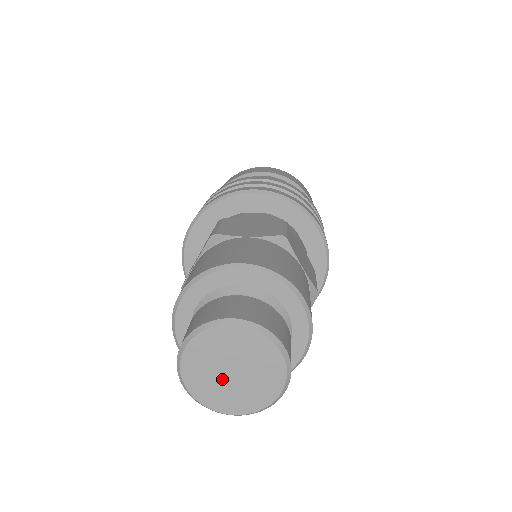
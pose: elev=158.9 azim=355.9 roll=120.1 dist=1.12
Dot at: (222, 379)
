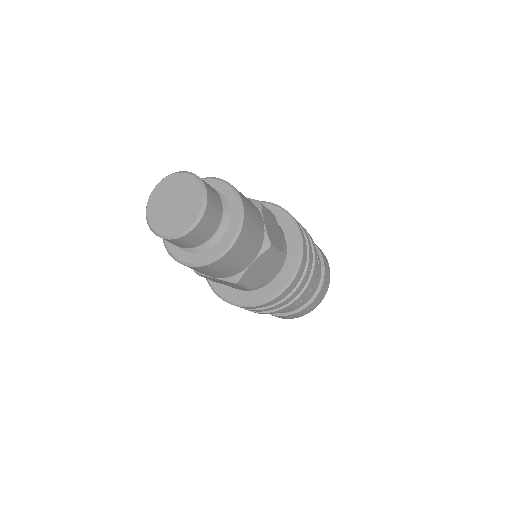
Dot at: (173, 212)
